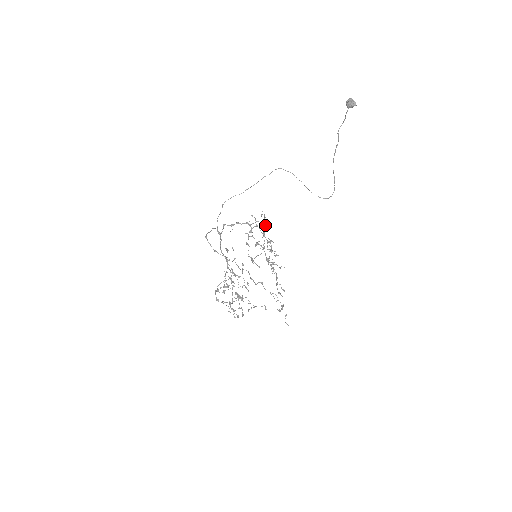
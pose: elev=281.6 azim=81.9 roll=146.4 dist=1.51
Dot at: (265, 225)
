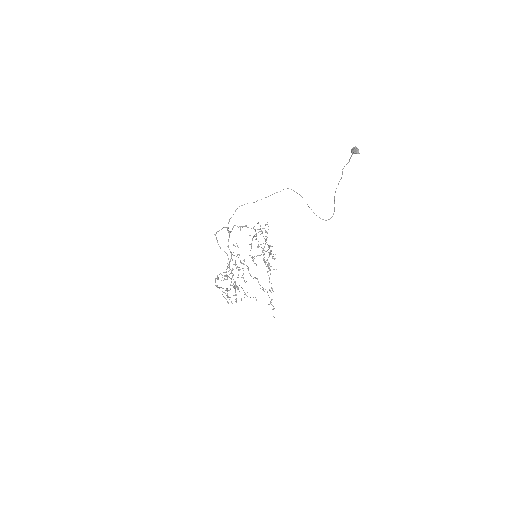
Dot at: occluded
